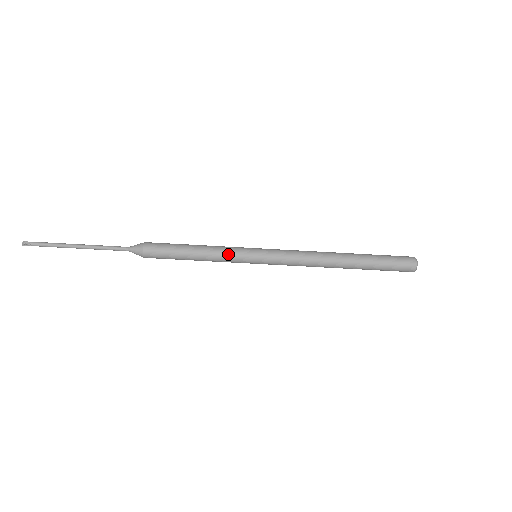
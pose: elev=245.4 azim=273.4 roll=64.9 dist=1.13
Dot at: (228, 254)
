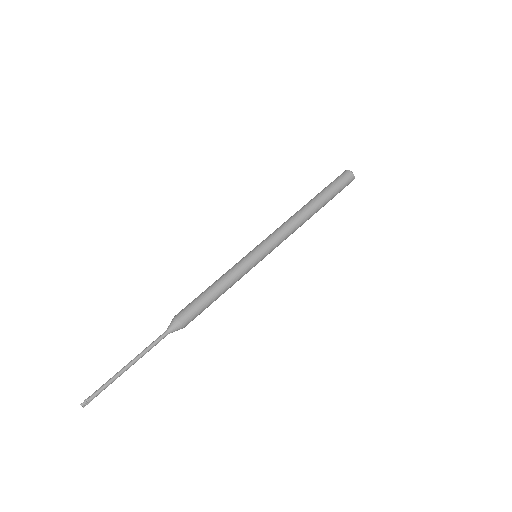
Dot at: (236, 267)
